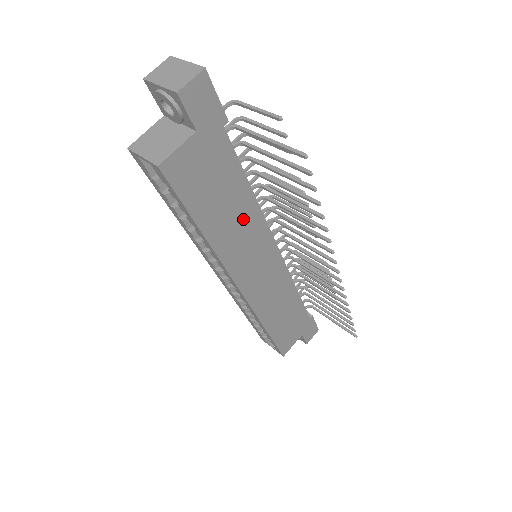
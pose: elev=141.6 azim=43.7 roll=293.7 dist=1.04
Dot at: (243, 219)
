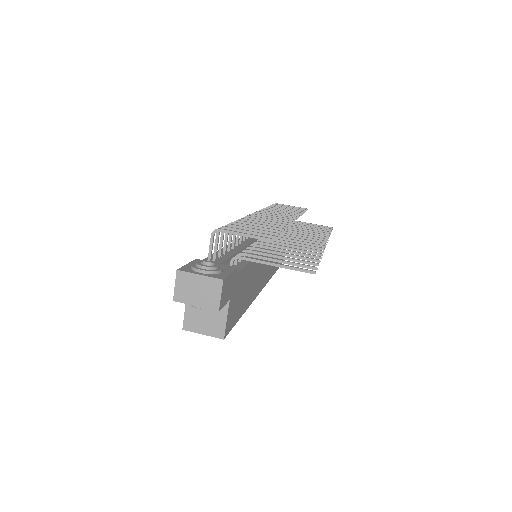
Dot at: (255, 272)
